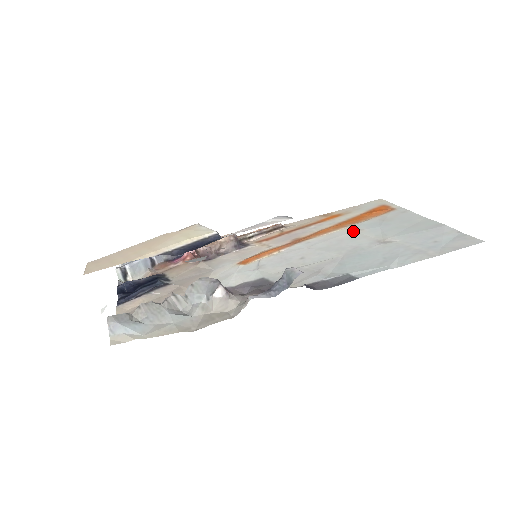
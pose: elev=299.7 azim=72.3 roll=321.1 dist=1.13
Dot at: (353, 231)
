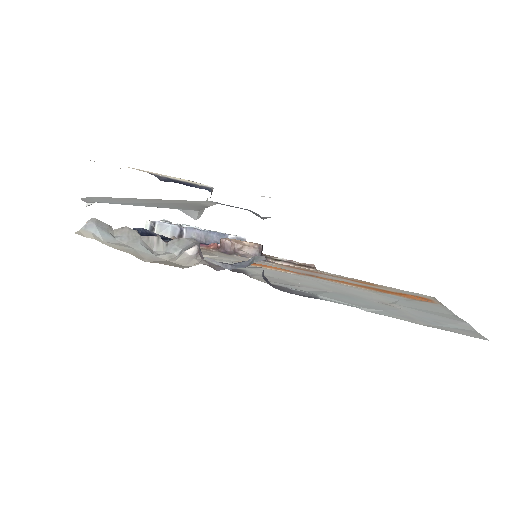
Dot at: (370, 291)
